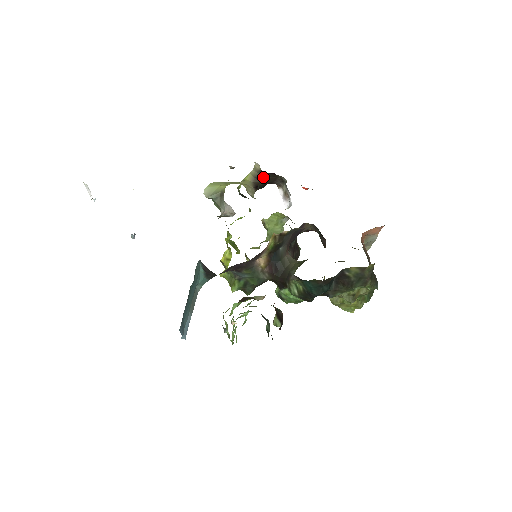
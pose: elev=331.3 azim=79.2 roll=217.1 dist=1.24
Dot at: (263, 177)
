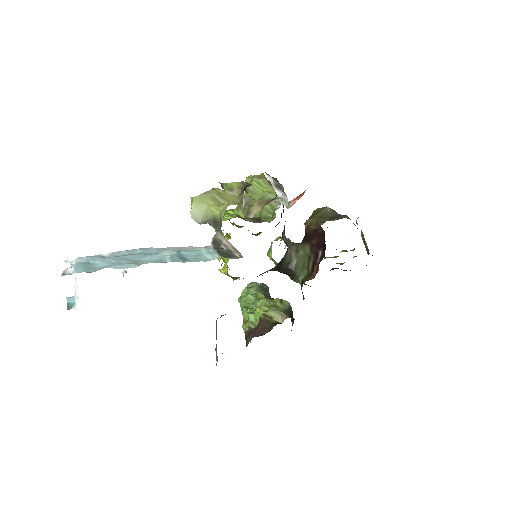
Dot at: occluded
